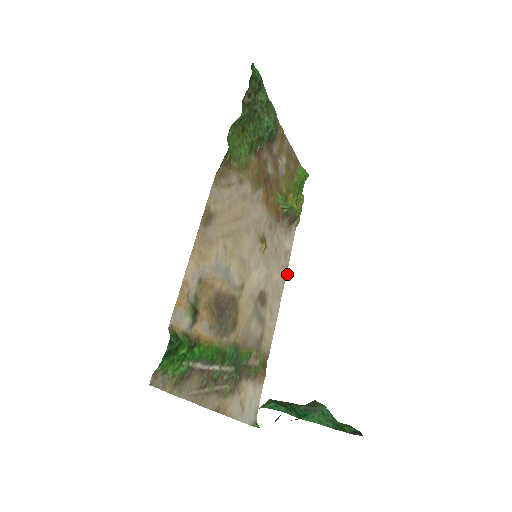
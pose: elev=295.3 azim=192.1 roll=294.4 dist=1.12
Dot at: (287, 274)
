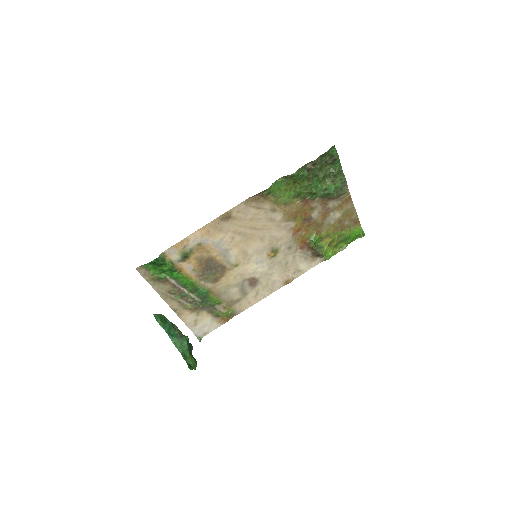
Dot at: occluded
